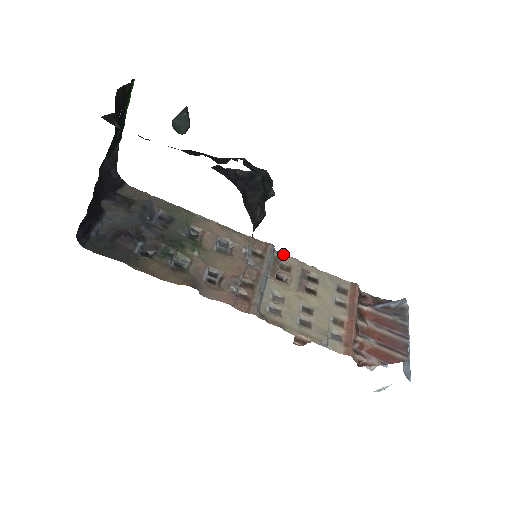
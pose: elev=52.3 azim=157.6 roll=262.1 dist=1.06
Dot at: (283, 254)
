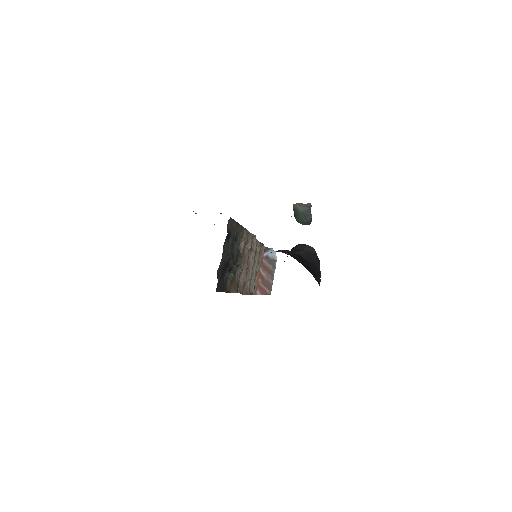
Dot at: occluded
